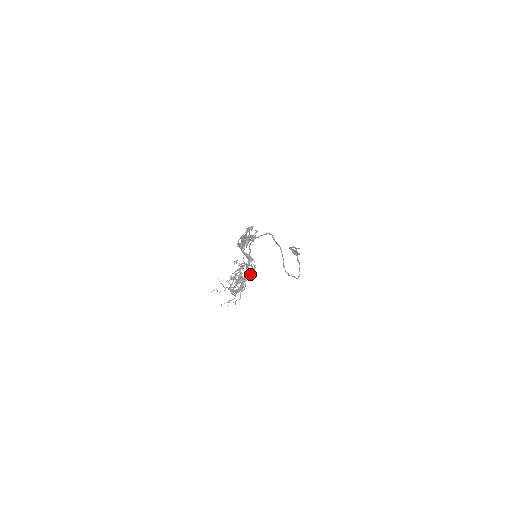
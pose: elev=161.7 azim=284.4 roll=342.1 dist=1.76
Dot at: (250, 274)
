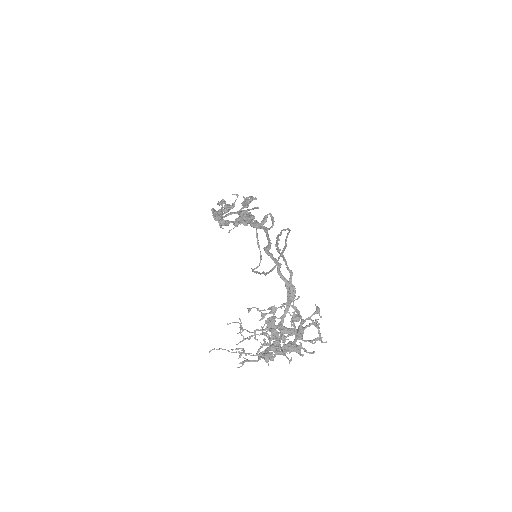
Dot at: occluded
